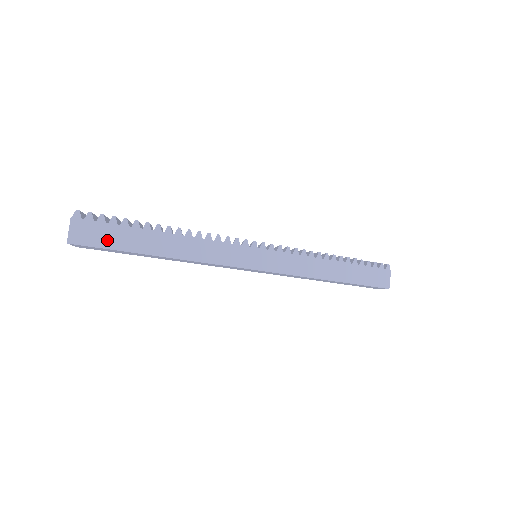
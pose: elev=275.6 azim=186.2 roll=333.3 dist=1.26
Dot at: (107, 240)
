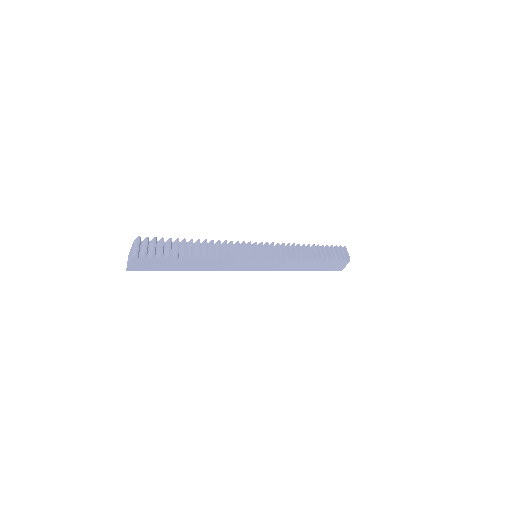
Dot at: (154, 267)
